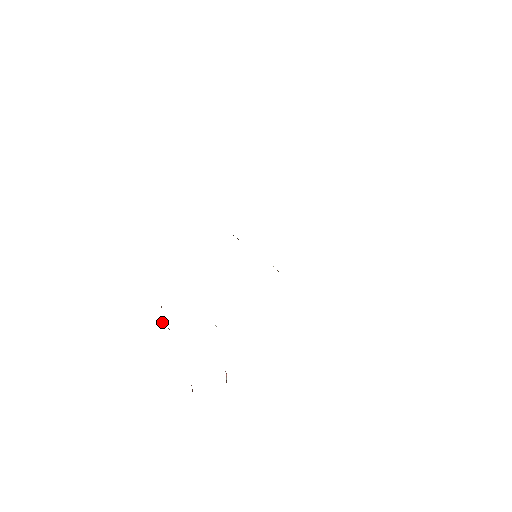
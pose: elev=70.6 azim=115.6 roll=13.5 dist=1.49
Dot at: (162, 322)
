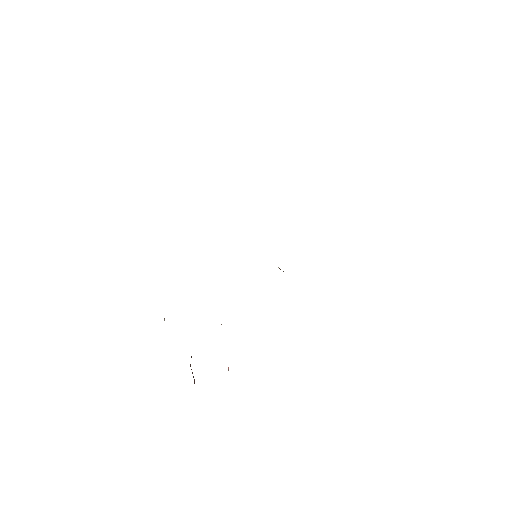
Dot at: (164, 319)
